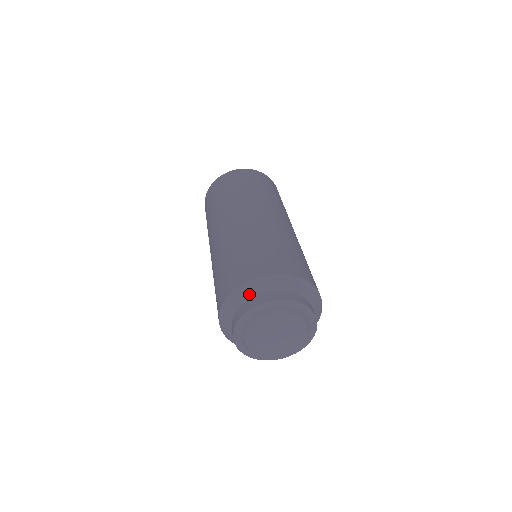
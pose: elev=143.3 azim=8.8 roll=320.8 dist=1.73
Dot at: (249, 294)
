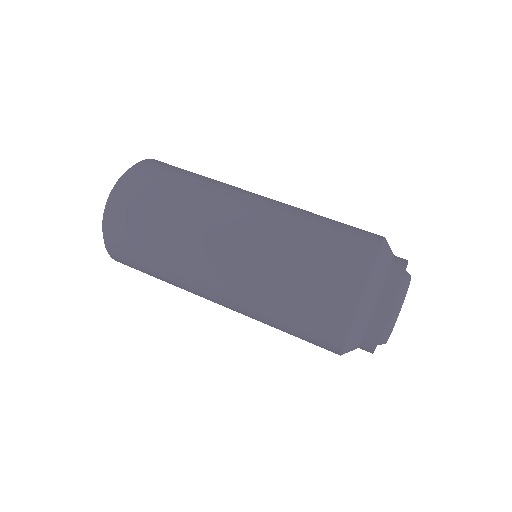
Dot at: (389, 256)
